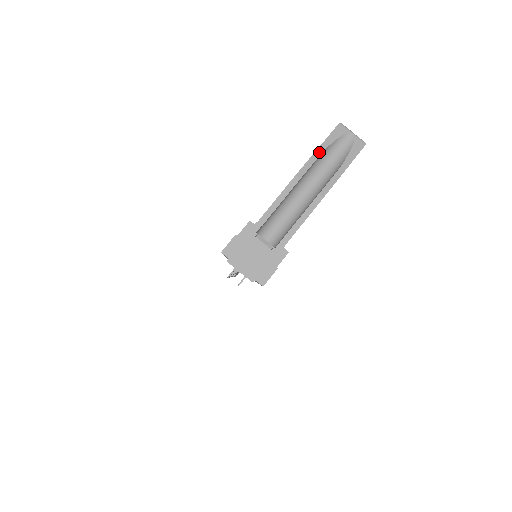
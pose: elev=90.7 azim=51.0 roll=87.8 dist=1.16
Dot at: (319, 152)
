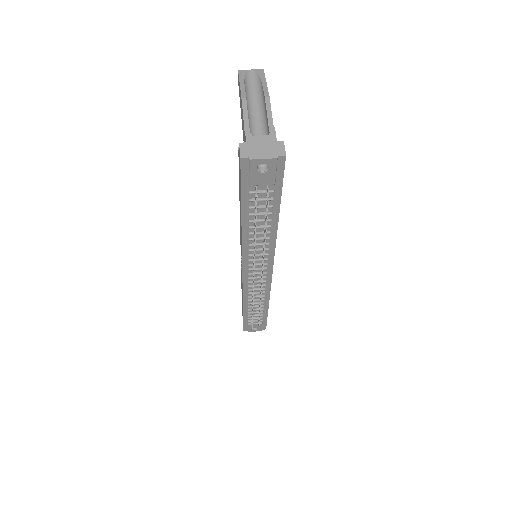
Dot at: (242, 84)
